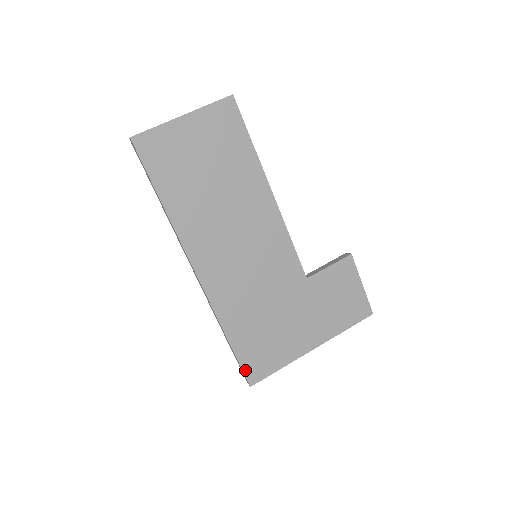
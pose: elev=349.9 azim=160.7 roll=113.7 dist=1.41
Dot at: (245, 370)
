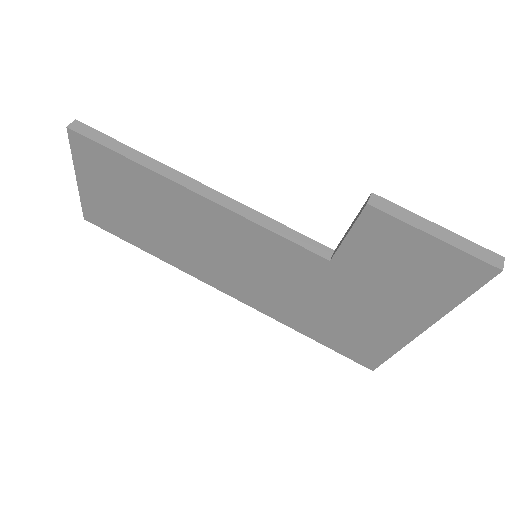
Dot at: (351, 358)
